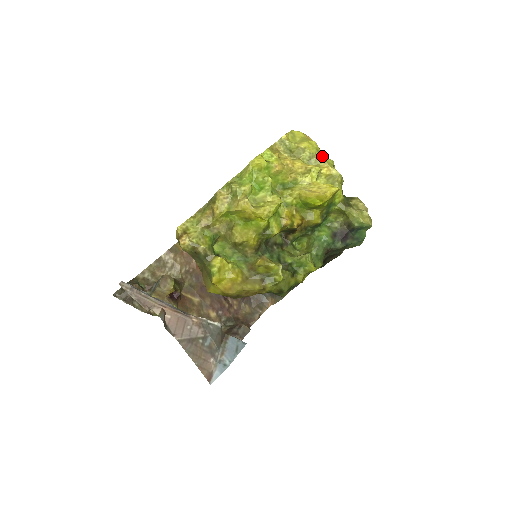
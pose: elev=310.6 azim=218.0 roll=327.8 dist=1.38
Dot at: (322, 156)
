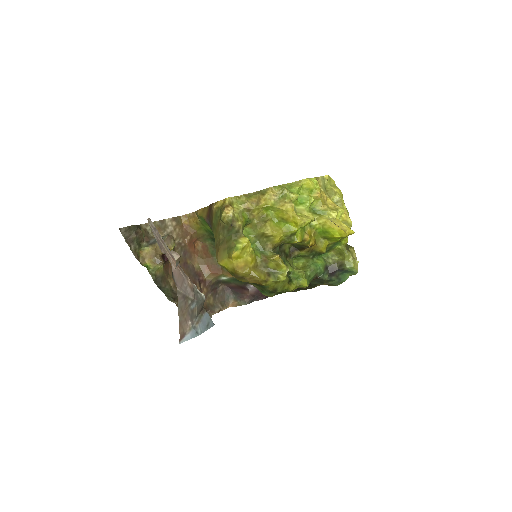
Dot at: occluded
